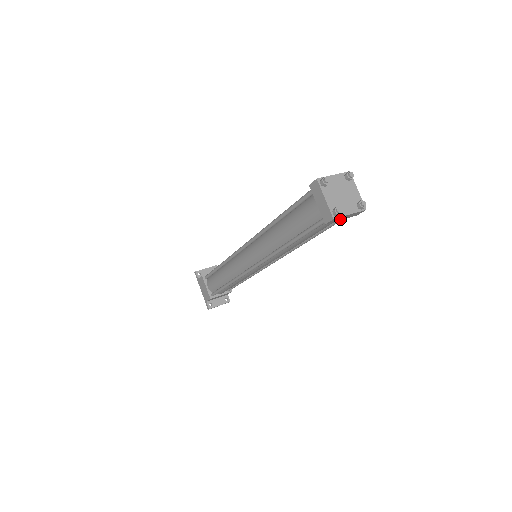
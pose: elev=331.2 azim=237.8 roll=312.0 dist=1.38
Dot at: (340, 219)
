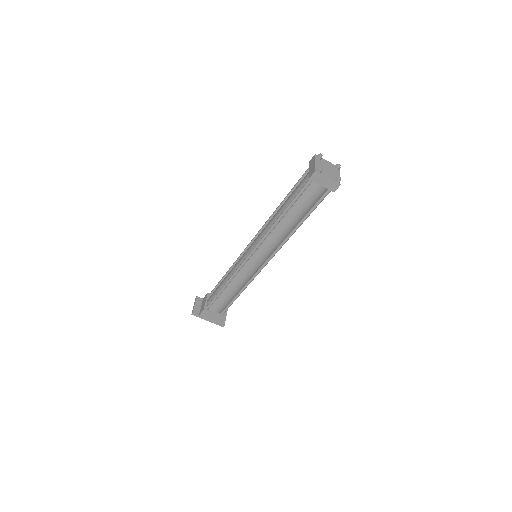
Dot at: occluded
